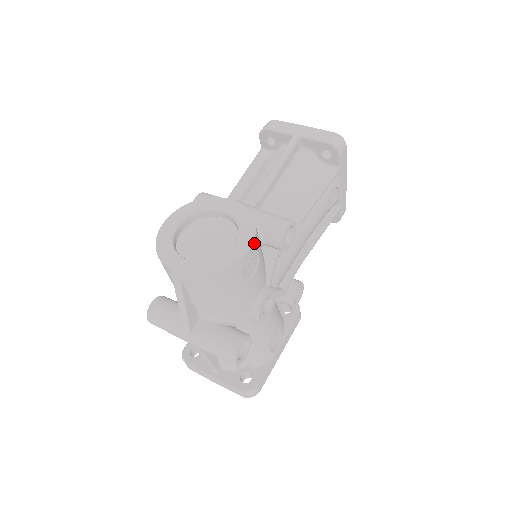
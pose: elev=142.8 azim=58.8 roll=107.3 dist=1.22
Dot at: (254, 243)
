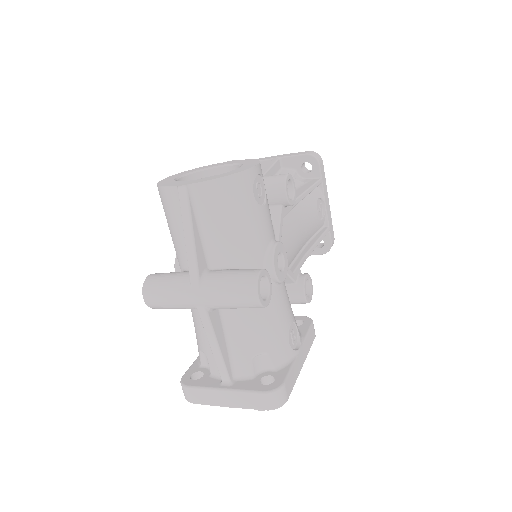
Dot at: (260, 167)
